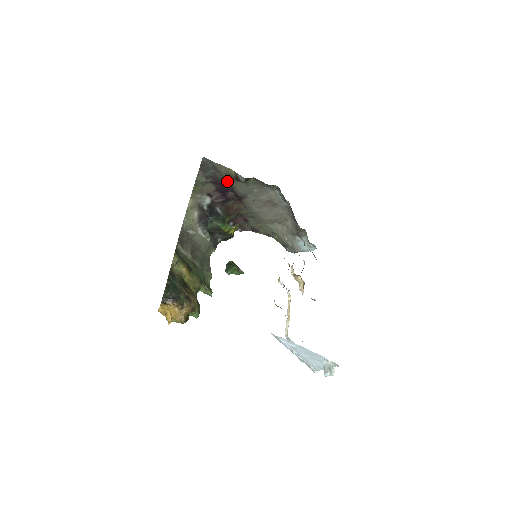
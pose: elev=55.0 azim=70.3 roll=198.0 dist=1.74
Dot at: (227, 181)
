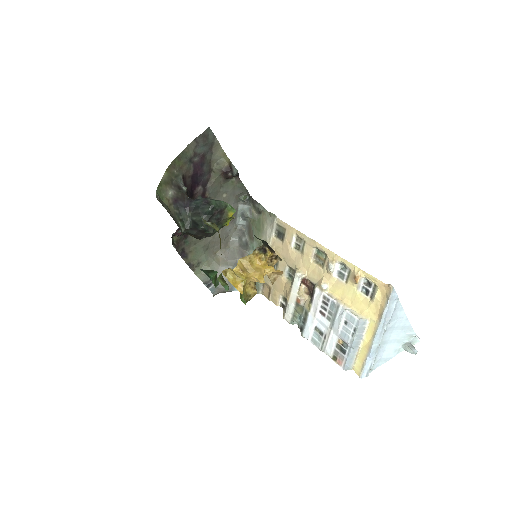
Dot at: (209, 170)
